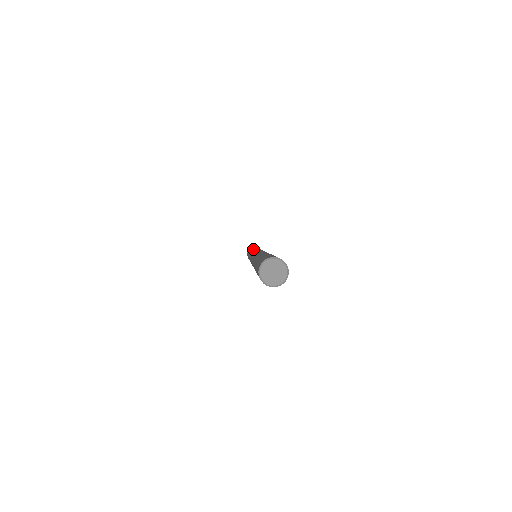
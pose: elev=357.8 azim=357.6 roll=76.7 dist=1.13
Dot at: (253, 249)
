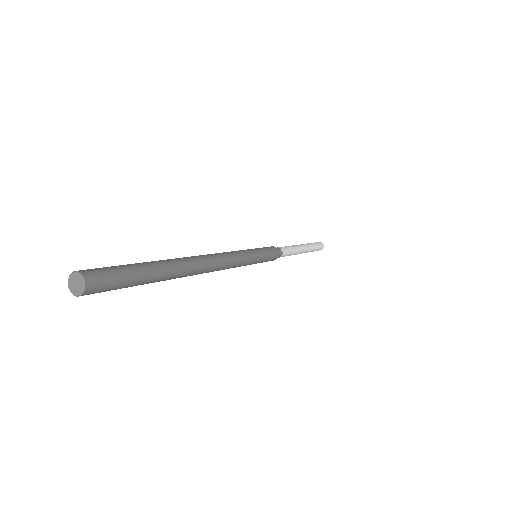
Dot at: occluded
